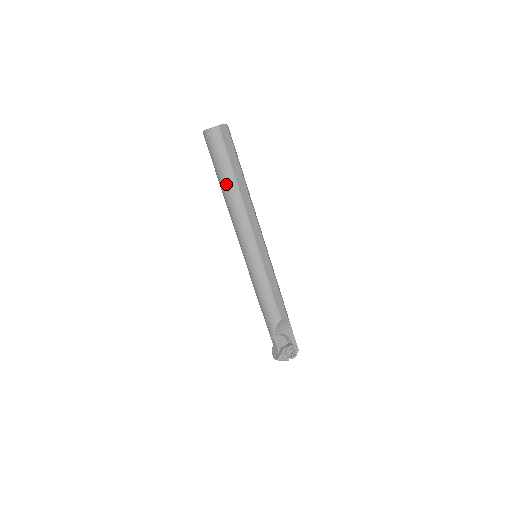
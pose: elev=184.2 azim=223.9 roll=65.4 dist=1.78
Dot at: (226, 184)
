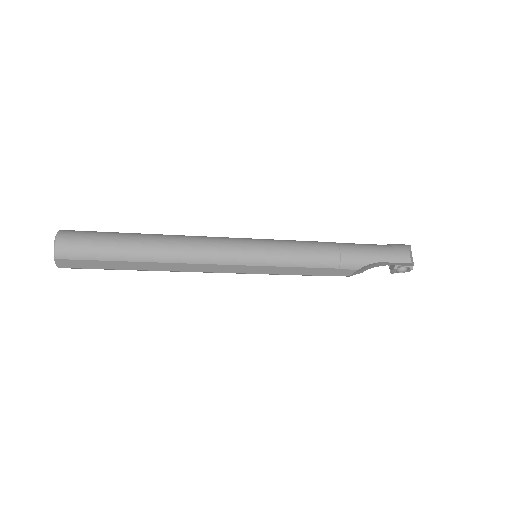
Dot at: occluded
